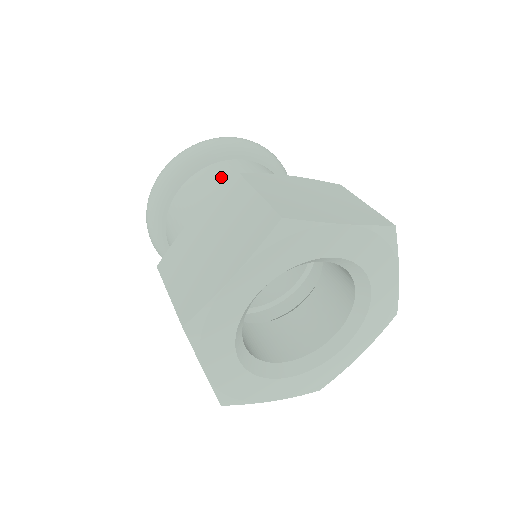
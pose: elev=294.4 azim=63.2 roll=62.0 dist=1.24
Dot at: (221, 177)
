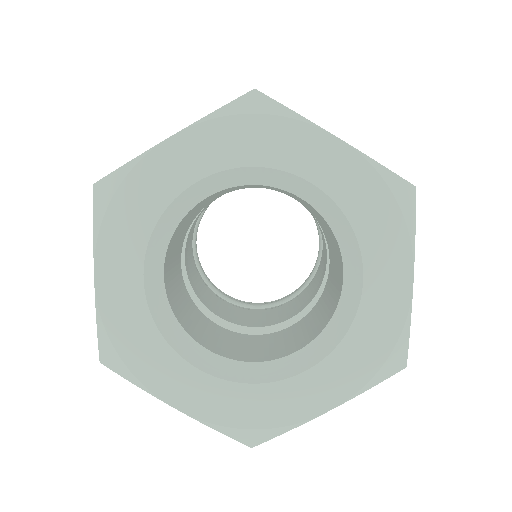
Dot at: occluded
